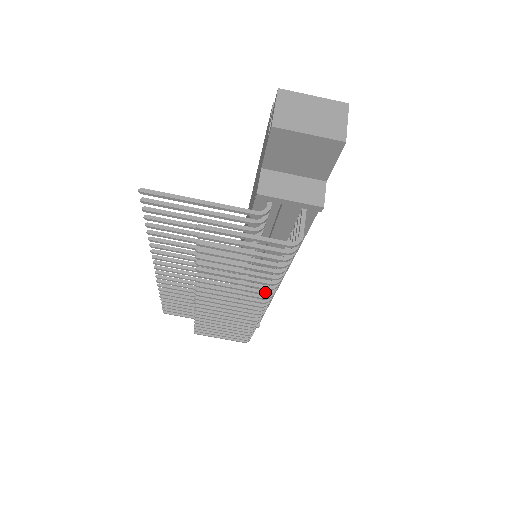
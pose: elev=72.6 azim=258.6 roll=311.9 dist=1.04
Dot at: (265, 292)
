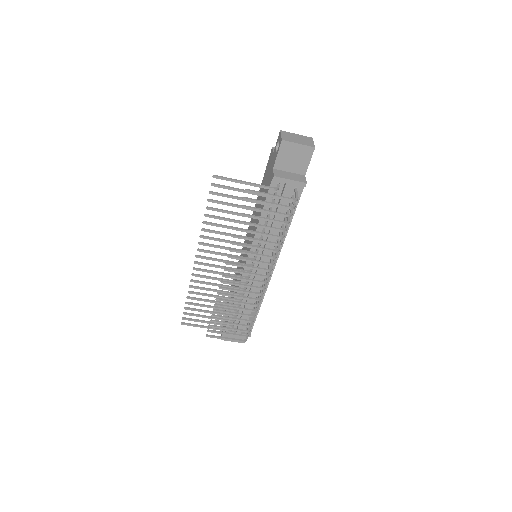
Dot at: (271, 256)
